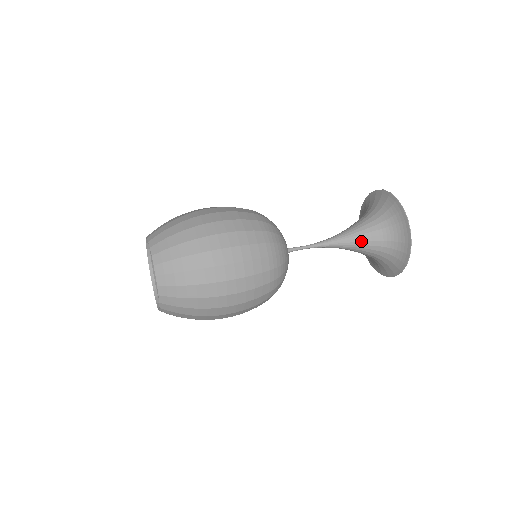
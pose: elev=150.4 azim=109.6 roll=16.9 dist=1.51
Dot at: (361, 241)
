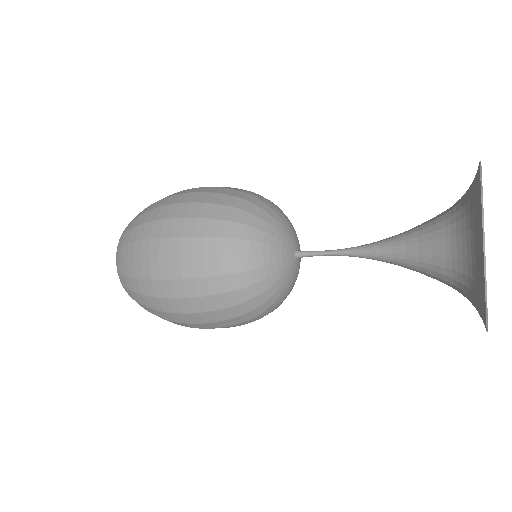
Dot at: (415, 232)
